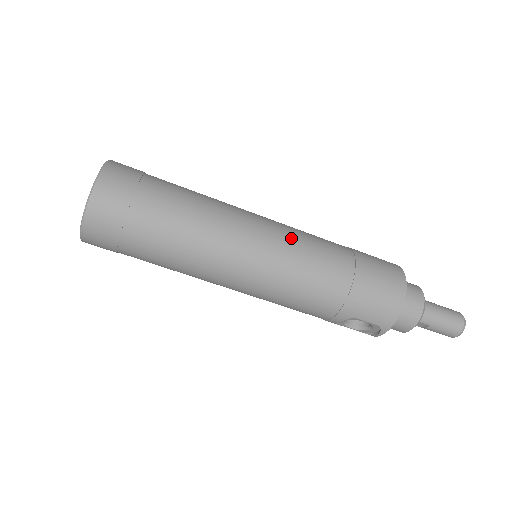
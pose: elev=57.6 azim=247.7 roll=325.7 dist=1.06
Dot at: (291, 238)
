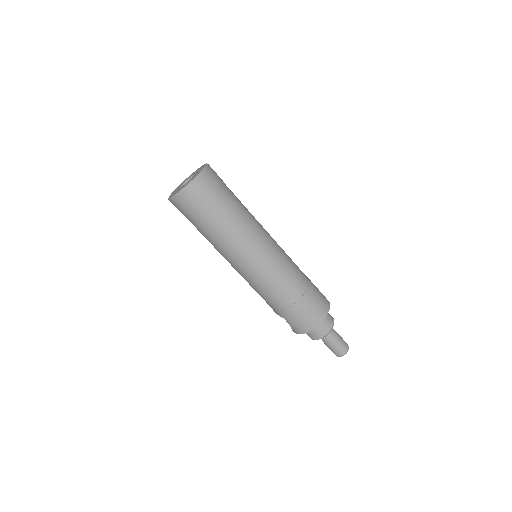
Dot at: (276, 265)
